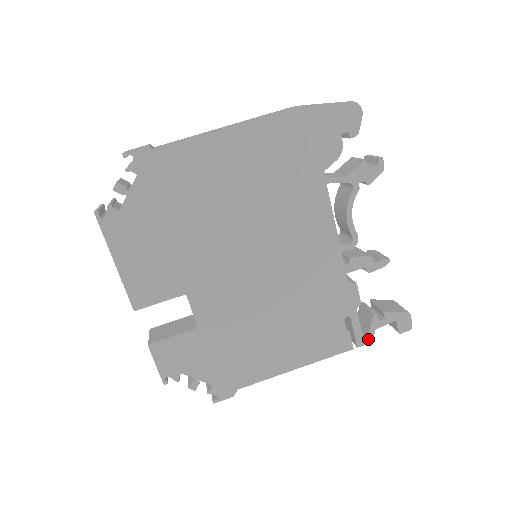
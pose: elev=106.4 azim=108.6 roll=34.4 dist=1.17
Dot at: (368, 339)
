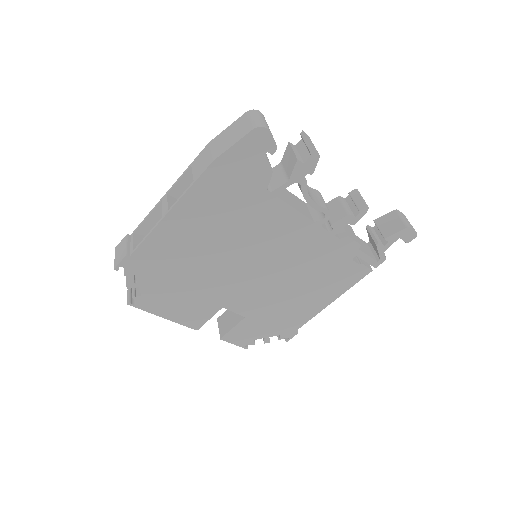
Dot at: (381, 260)
